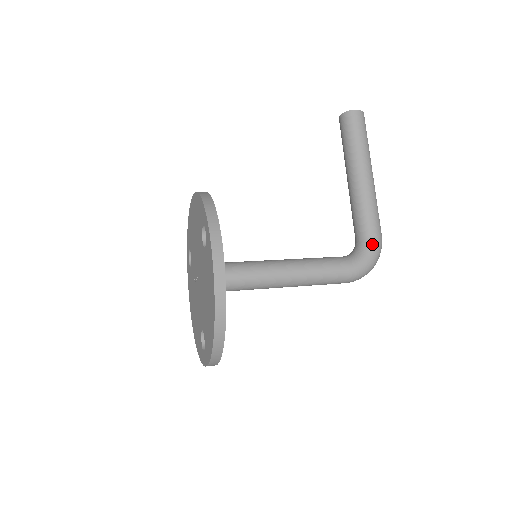
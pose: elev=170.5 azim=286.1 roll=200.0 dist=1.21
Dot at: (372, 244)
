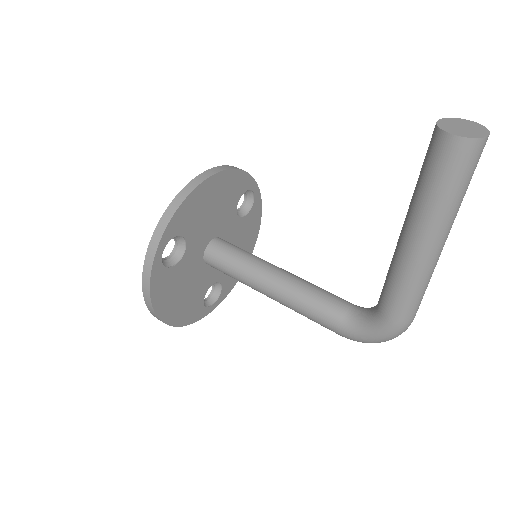
Dot at: (379, 326)
